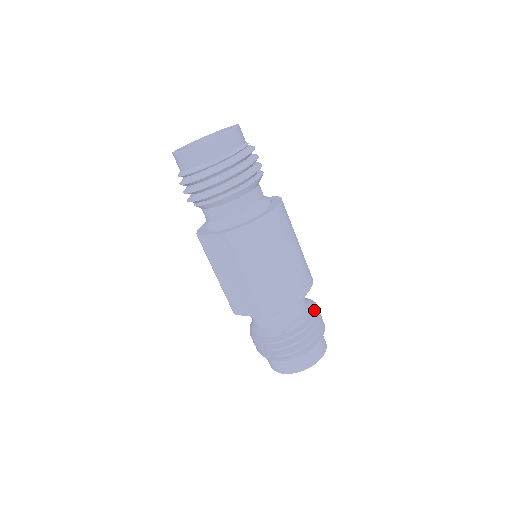
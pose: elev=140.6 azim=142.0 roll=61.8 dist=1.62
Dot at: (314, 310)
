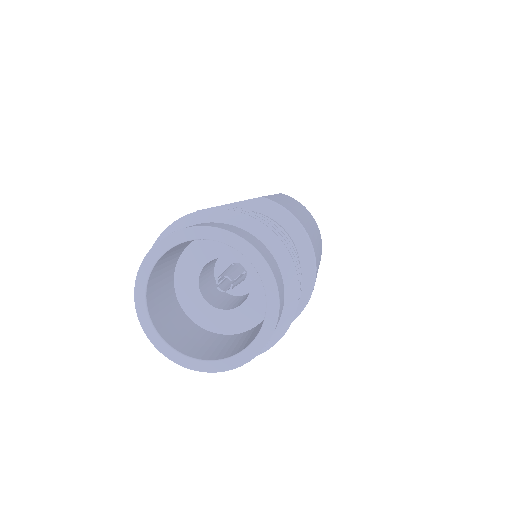
Dot at: occluded
